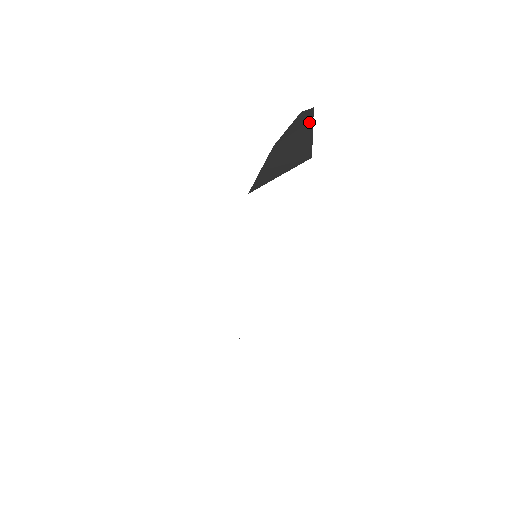
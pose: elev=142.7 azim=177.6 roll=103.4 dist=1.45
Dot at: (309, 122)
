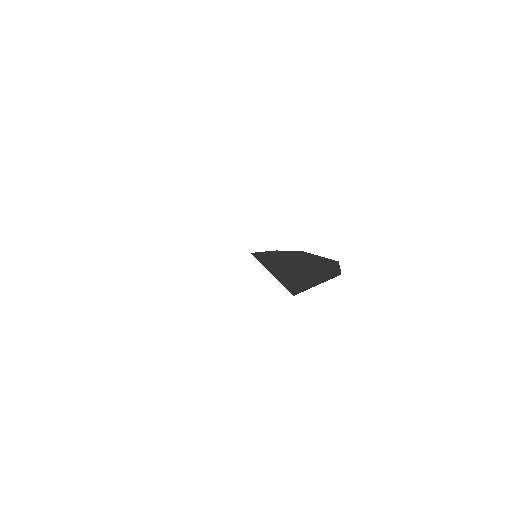
Dot at: (326, 277)
